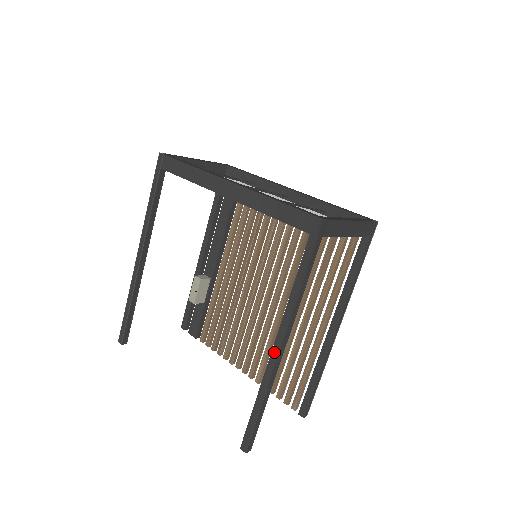
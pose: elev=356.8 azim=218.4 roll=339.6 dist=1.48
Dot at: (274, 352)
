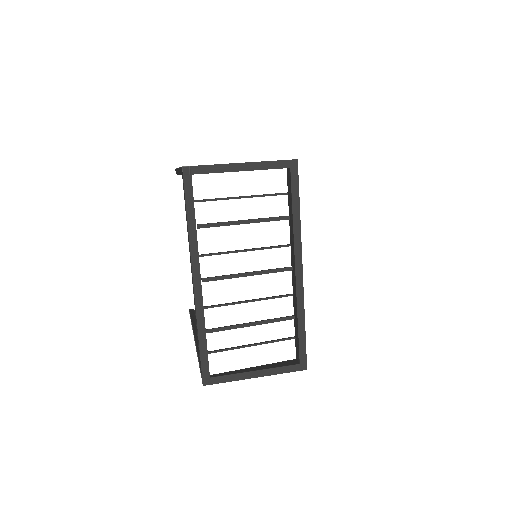
Dot at: occluded
